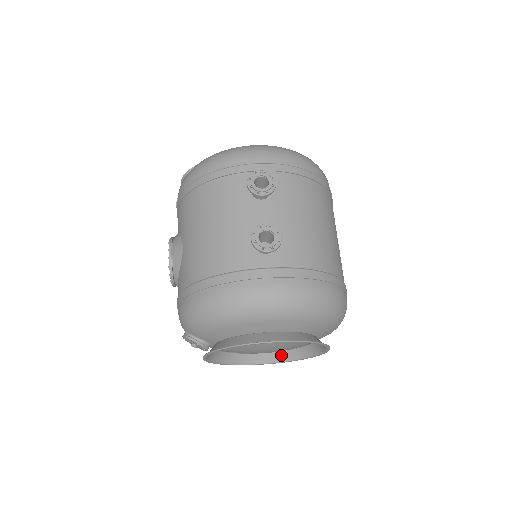
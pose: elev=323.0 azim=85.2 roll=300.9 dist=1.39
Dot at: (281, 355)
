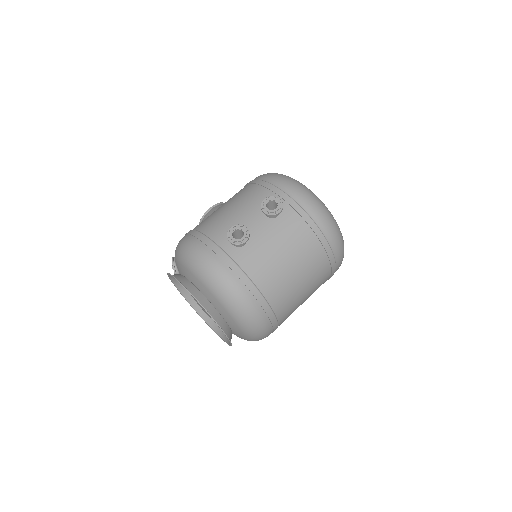
Dot at: (218, 328)
